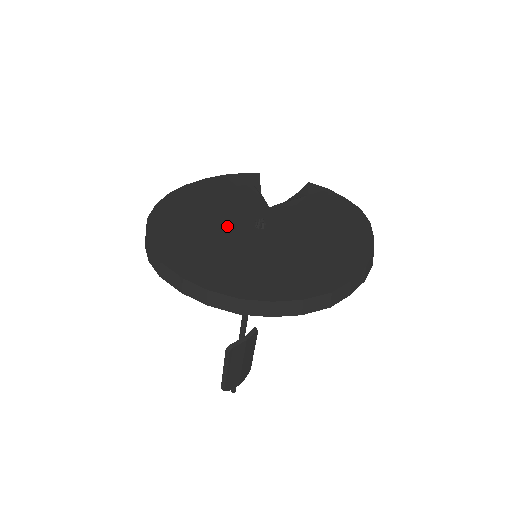
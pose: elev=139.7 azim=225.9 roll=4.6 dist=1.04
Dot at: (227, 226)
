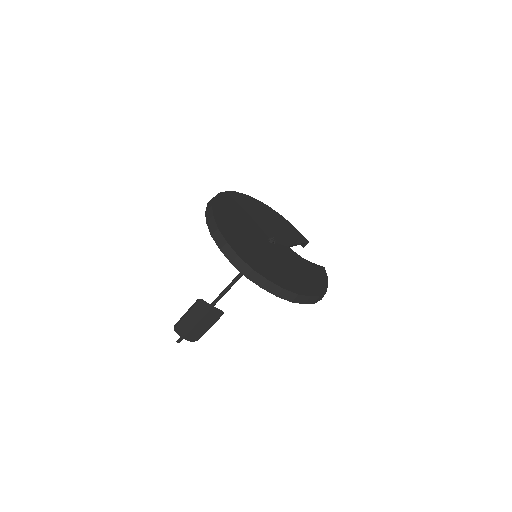
Dot at: (258, 225)
